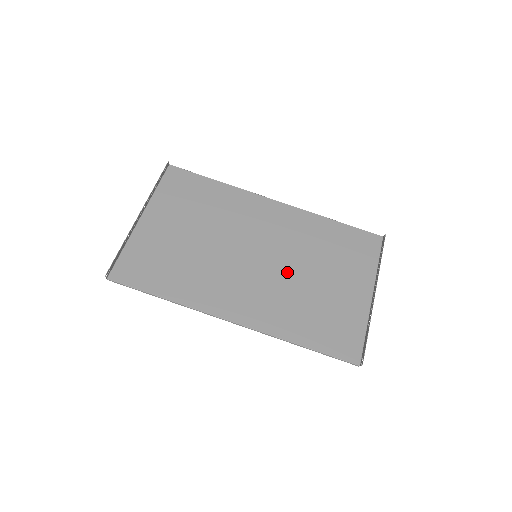
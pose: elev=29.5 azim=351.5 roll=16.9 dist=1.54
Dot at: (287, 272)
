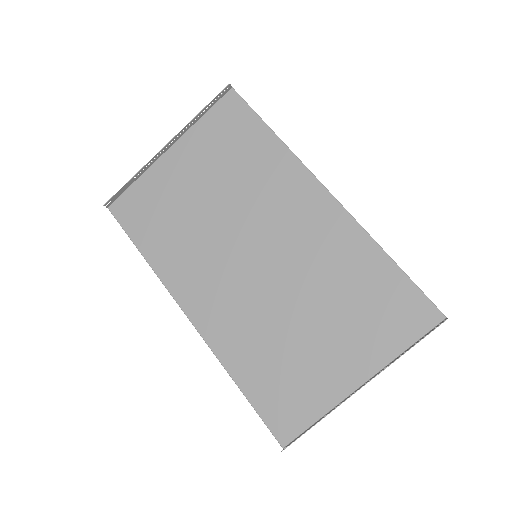
Dot at: (278, 295)
